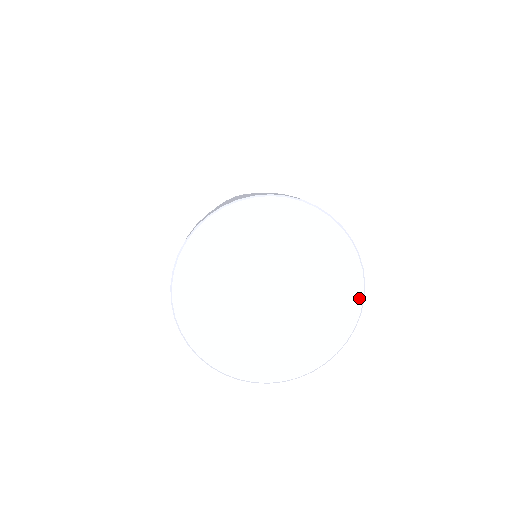
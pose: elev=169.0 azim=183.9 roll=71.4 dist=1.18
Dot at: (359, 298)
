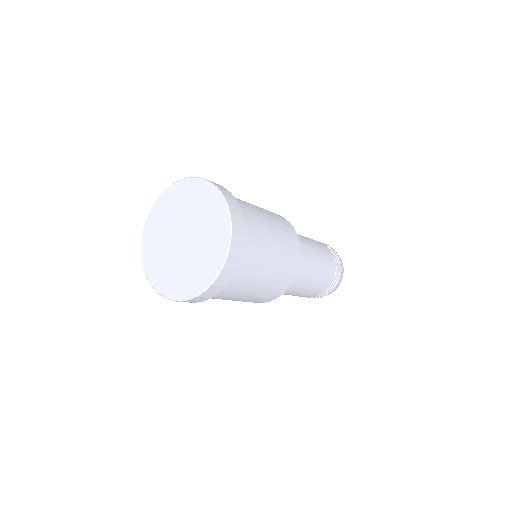
Dot at: (215, 273)
